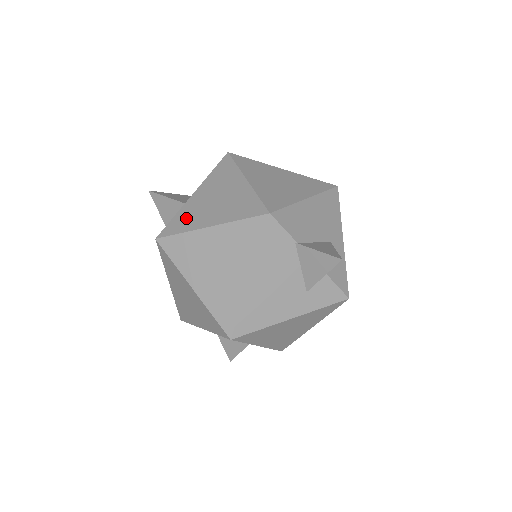
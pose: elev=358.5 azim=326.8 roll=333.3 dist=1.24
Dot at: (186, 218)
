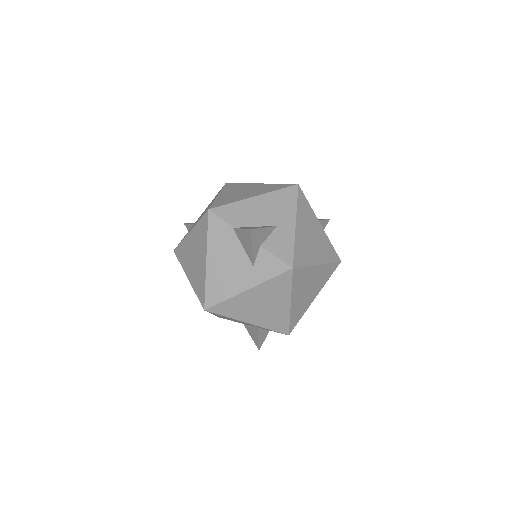
Dot at: occluded
